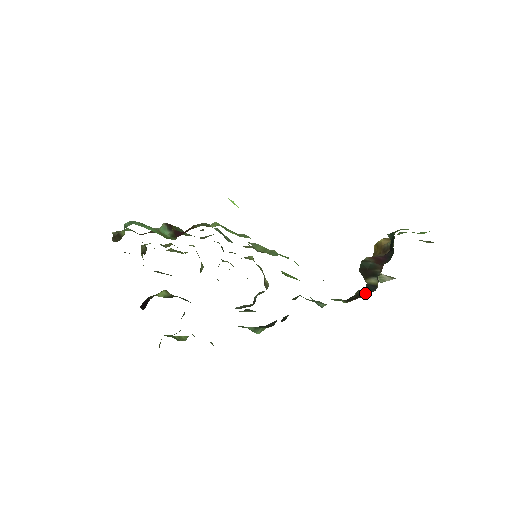
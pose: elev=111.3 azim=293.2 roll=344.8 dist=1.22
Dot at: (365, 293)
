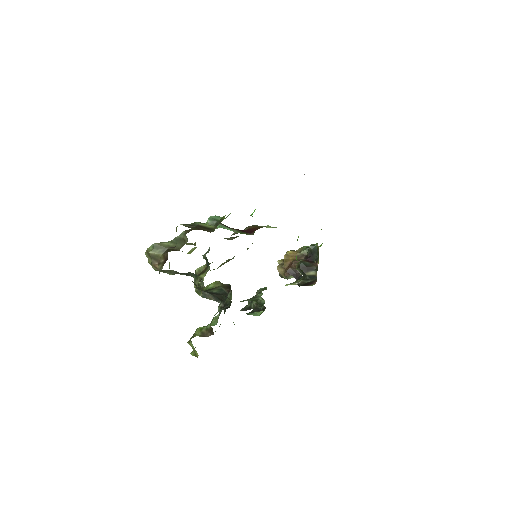
Dot at: (310, 281)
